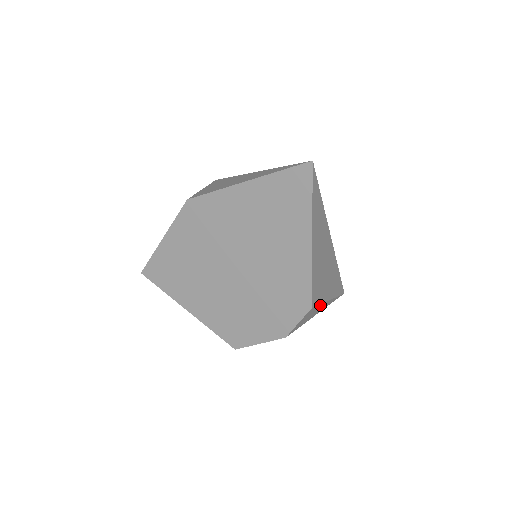
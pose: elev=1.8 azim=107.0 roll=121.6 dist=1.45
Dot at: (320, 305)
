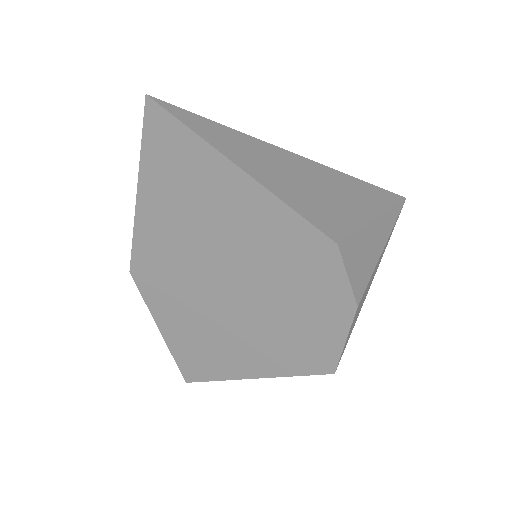
Dot at: (361, 232)
